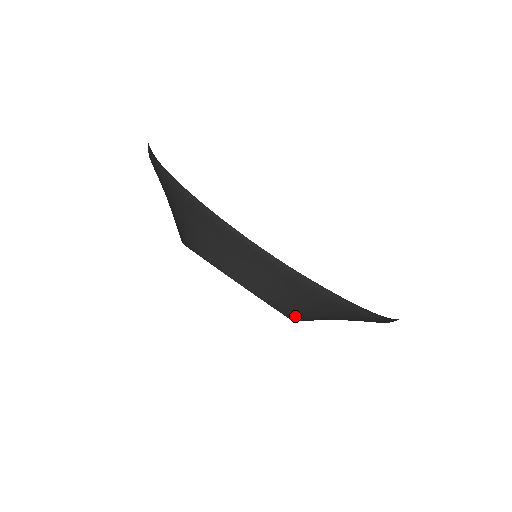
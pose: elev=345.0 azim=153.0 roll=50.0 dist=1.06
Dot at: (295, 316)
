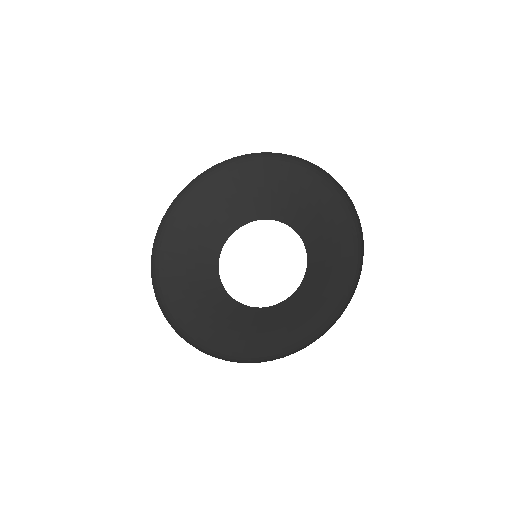
Dot at: (311, 253)
